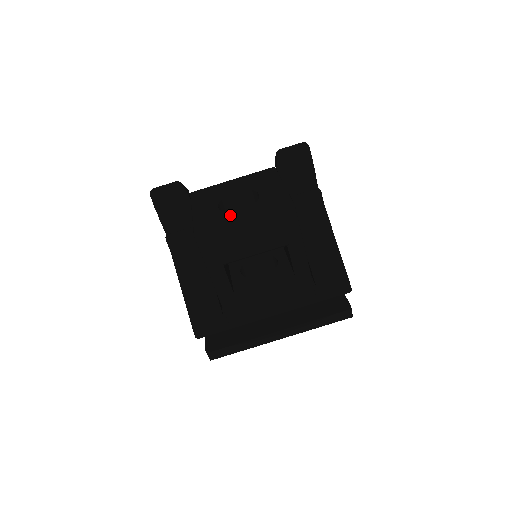
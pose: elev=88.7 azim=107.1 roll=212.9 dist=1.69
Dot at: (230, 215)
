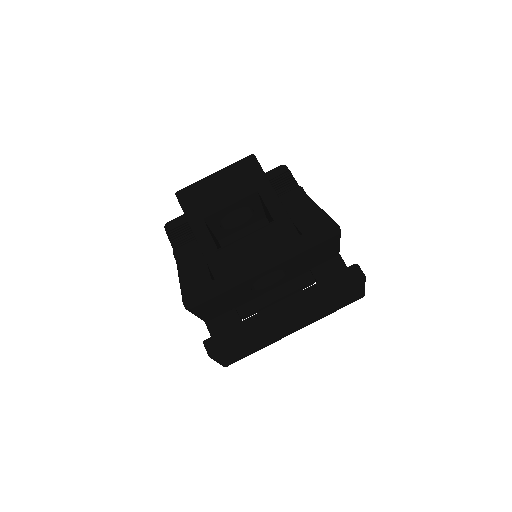
Dot at: occluded
